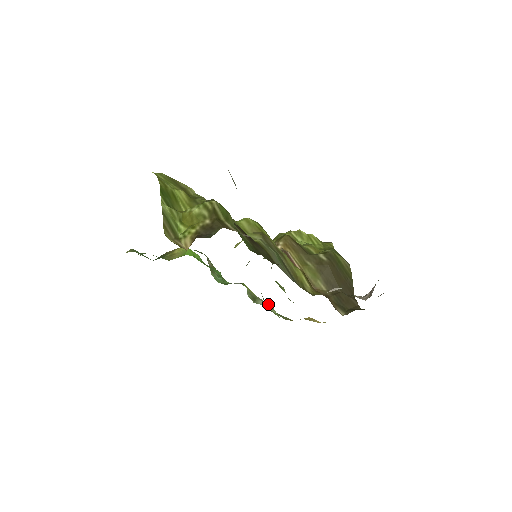
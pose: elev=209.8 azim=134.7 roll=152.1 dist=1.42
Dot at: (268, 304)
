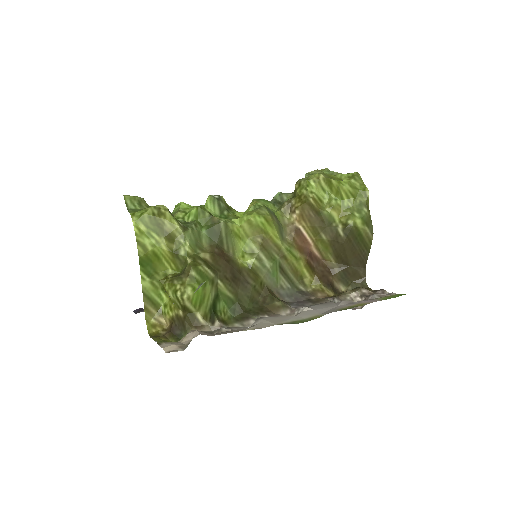
Dot at: occluded
